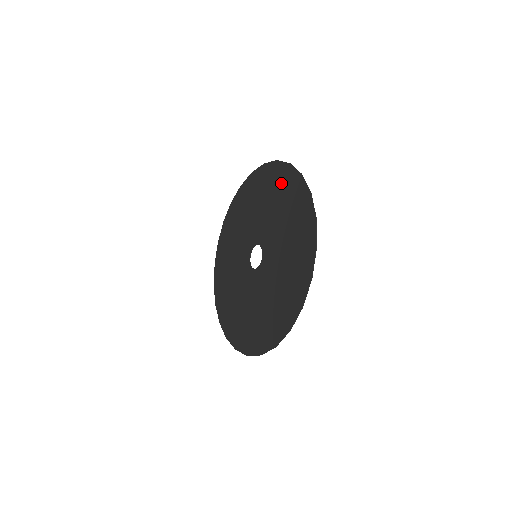
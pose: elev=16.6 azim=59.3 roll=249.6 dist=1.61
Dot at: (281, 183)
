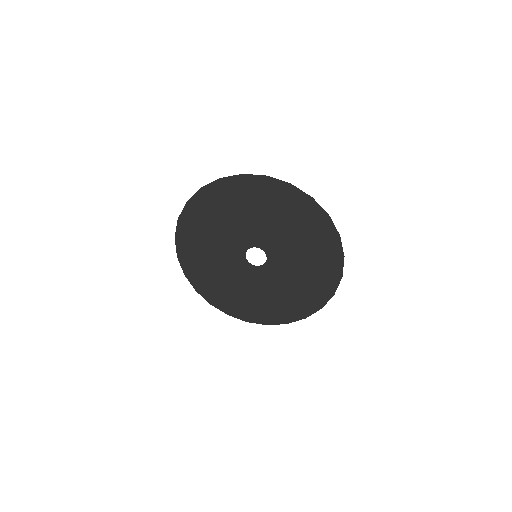
Dot at: (311, 223)
